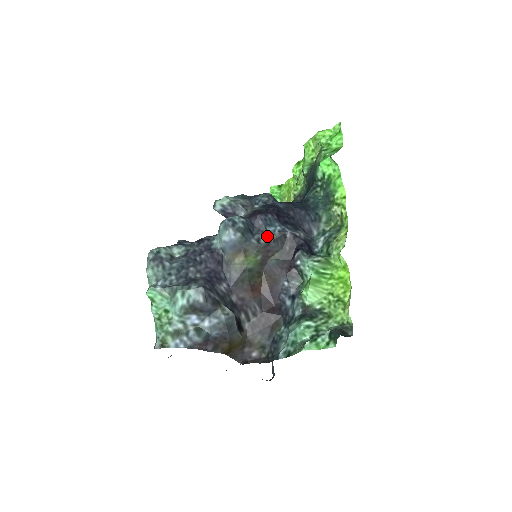
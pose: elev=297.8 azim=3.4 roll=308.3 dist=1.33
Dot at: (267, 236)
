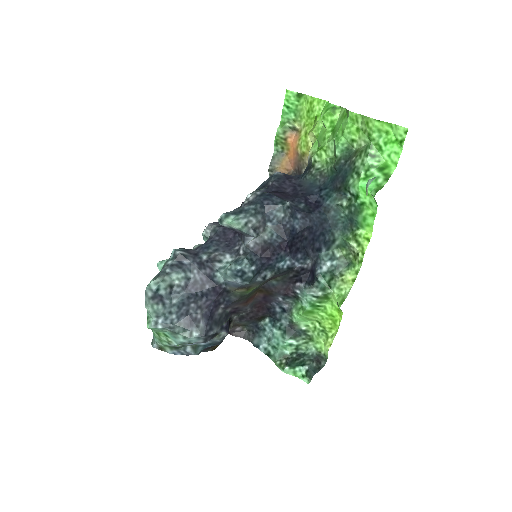
Dot at: (274, 271)
